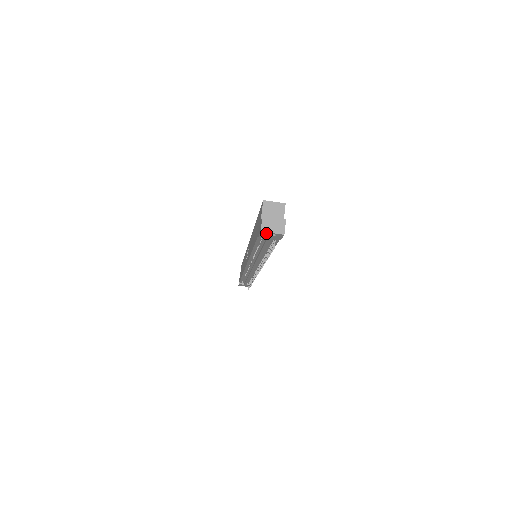
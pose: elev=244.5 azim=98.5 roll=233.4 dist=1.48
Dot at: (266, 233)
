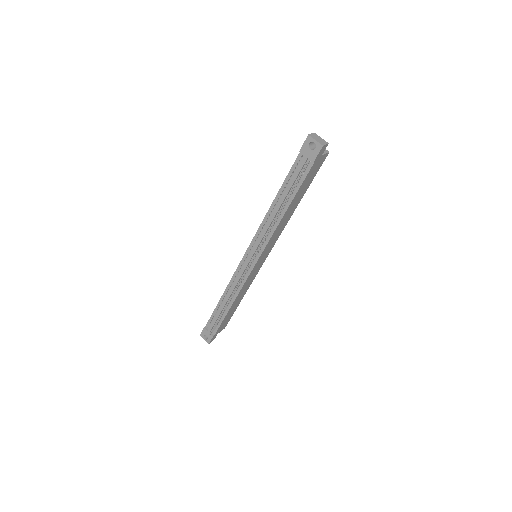
Dot at: (310, 140)
